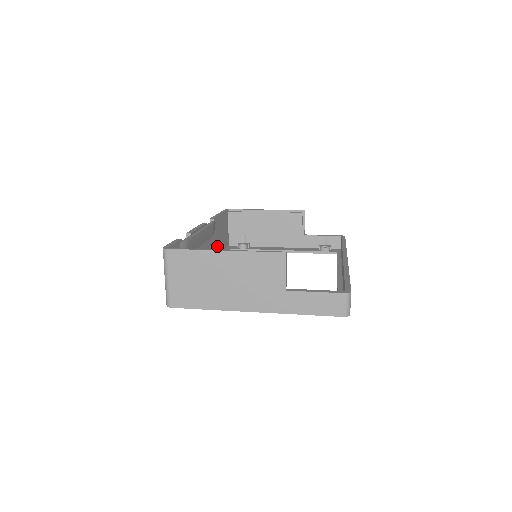
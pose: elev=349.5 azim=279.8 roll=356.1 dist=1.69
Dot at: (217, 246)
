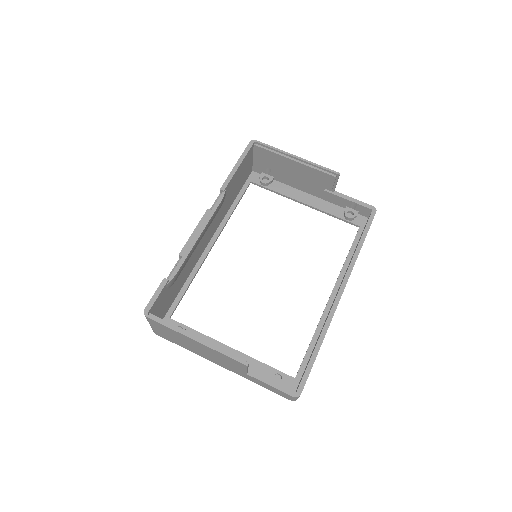
Dot at: (230, 201)
